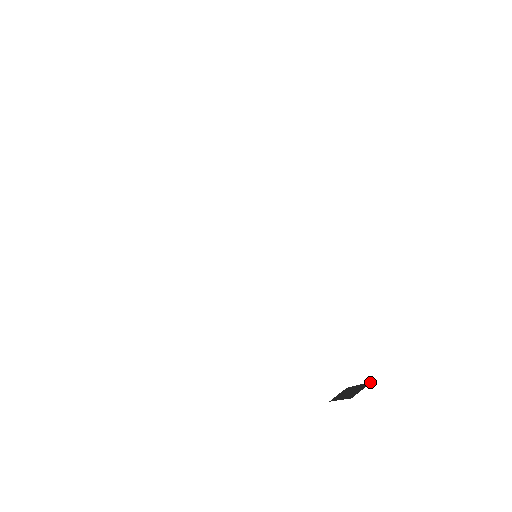
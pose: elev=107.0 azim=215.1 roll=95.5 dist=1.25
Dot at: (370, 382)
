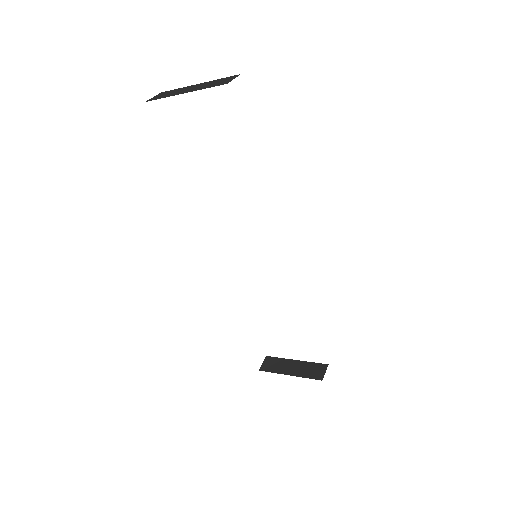
Dot at: (325, 364)
